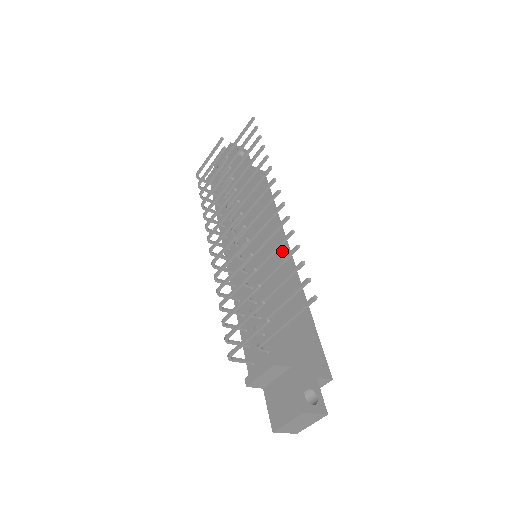
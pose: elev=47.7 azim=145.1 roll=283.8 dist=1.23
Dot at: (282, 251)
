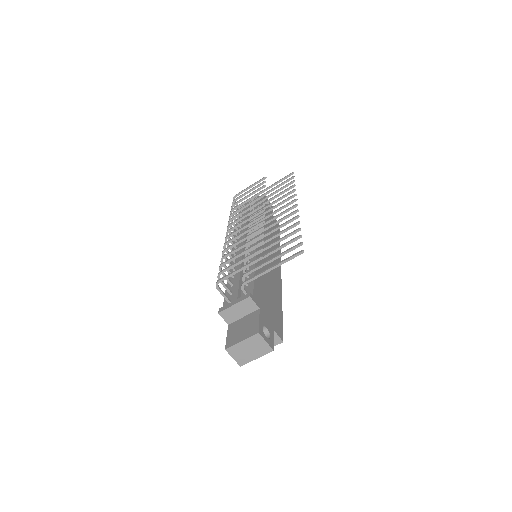
Dot at: (276, 263)
